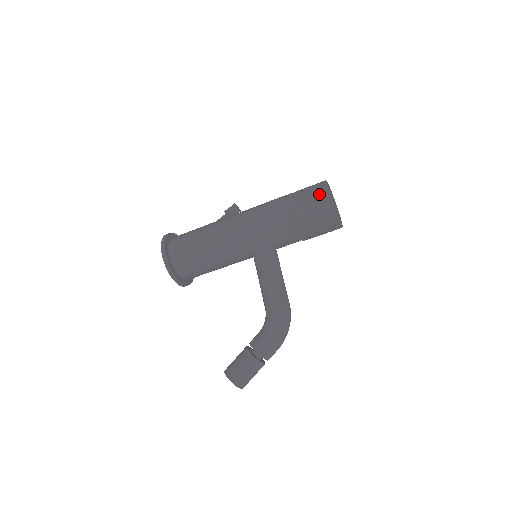
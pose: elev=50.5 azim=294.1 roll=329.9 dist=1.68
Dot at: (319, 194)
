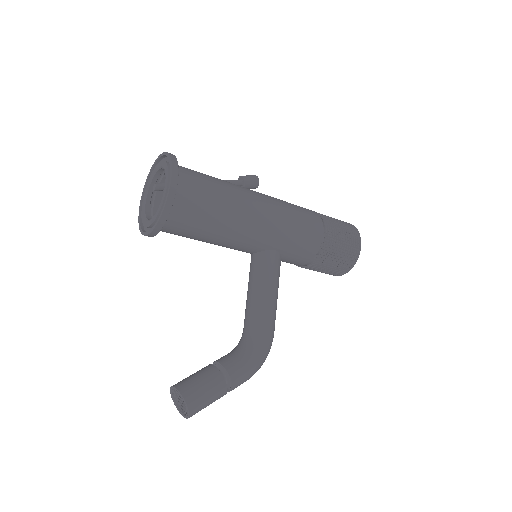
Dot at: (354, 240)
